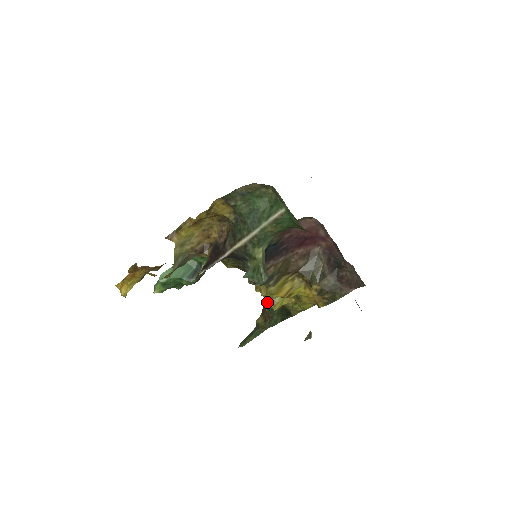
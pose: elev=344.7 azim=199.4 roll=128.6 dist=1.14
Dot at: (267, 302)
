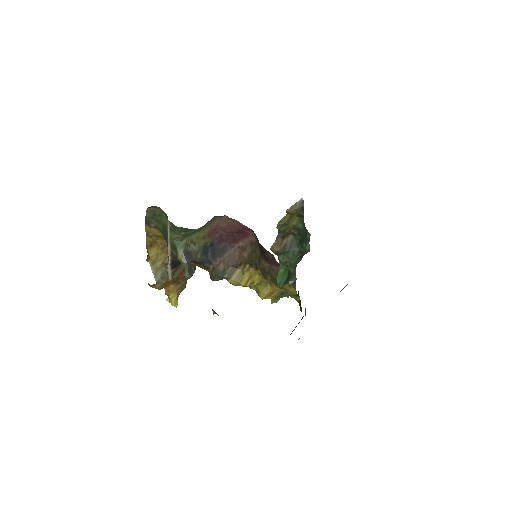
Dot at: (297, 294)
